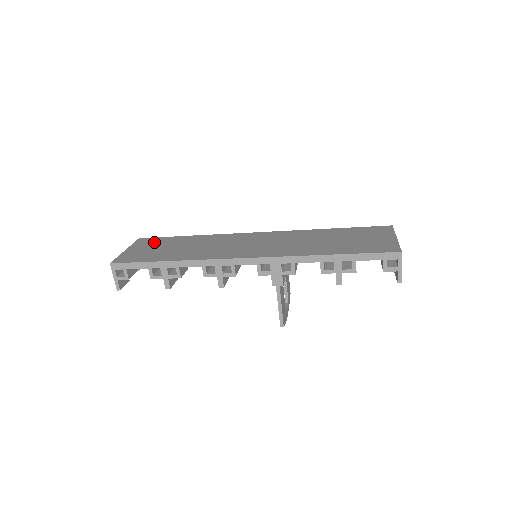
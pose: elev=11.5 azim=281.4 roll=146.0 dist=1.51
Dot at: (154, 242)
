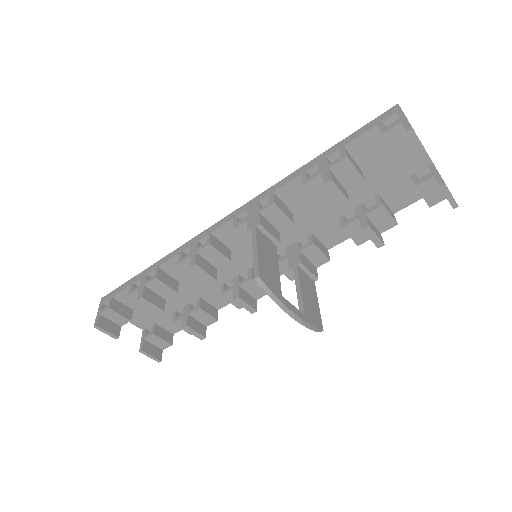
Dot at: occluded
